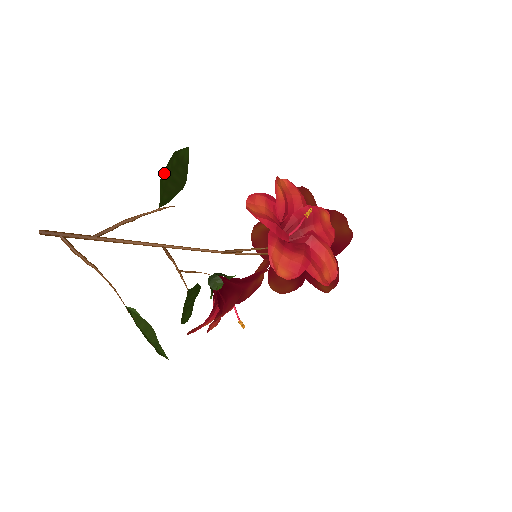
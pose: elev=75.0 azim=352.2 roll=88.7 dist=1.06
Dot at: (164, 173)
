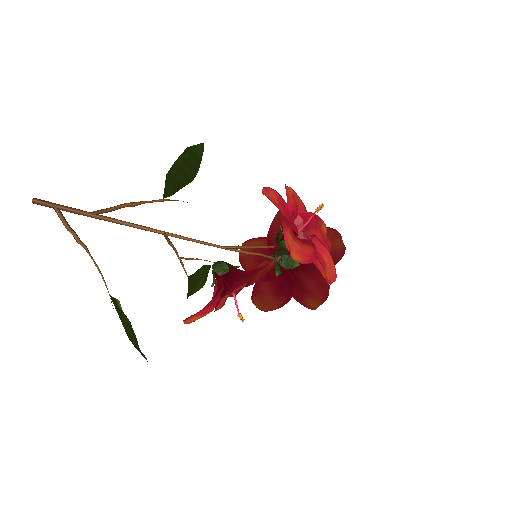
Dot at: (172, 167)
